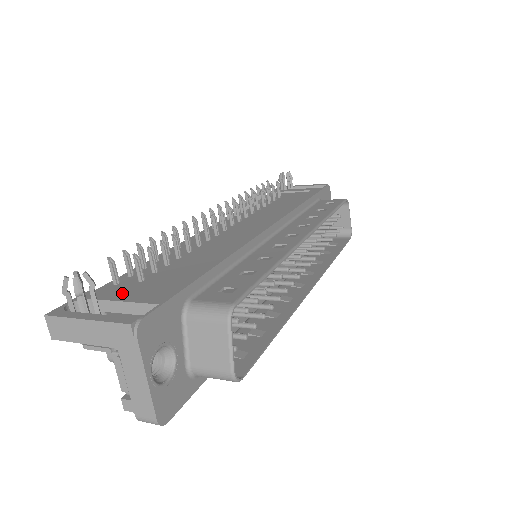
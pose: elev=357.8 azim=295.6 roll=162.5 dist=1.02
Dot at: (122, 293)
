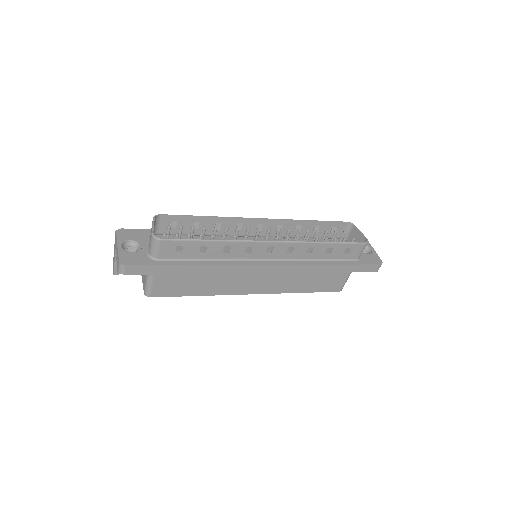
Dot at: occluded
